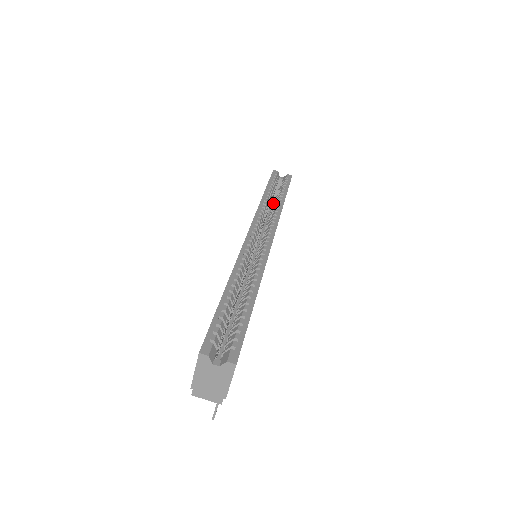
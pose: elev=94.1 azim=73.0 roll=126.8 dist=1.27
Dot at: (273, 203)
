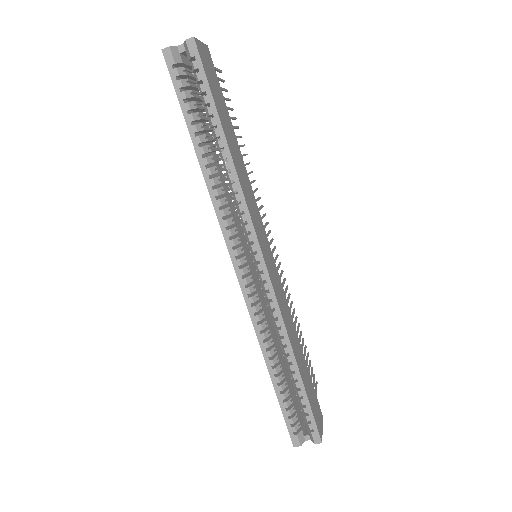
Dot at: occluded
